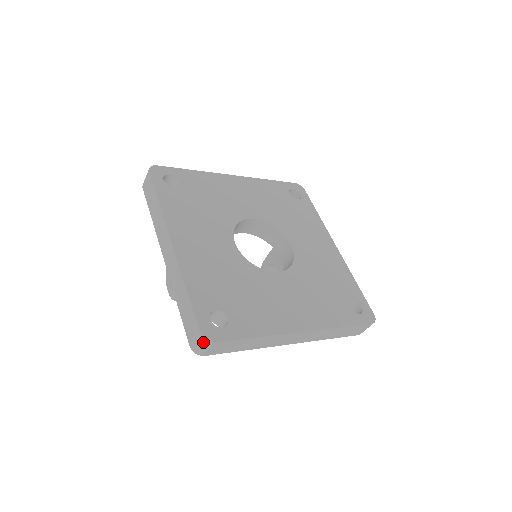
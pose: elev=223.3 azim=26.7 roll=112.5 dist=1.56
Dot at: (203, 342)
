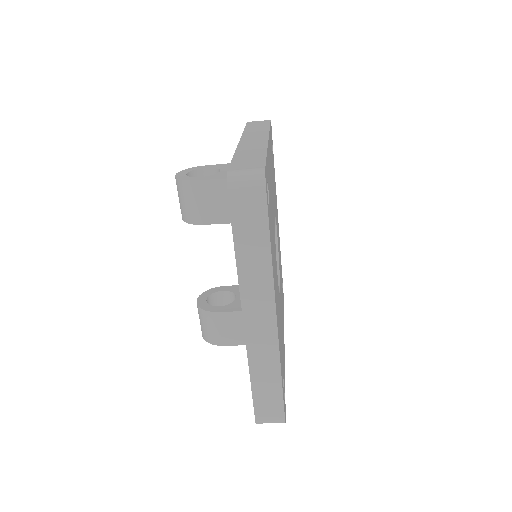
Dot at: (257, 176)
